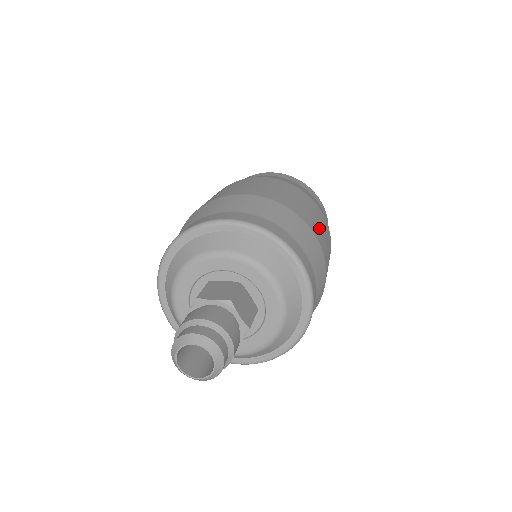
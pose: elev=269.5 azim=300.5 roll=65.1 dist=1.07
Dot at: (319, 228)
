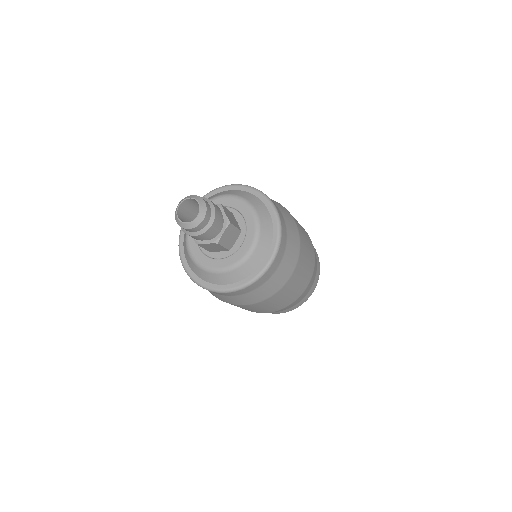
Dot at: (300, 226)
